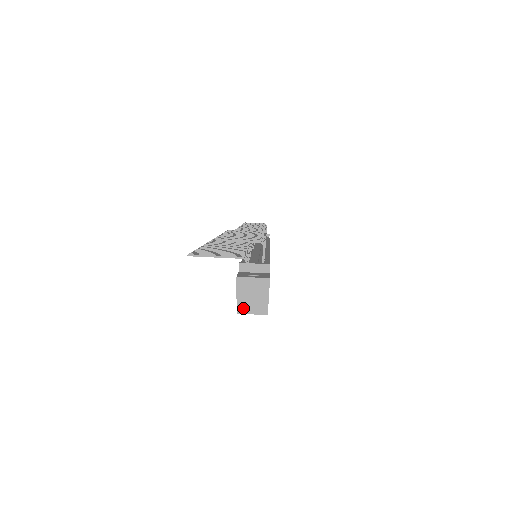
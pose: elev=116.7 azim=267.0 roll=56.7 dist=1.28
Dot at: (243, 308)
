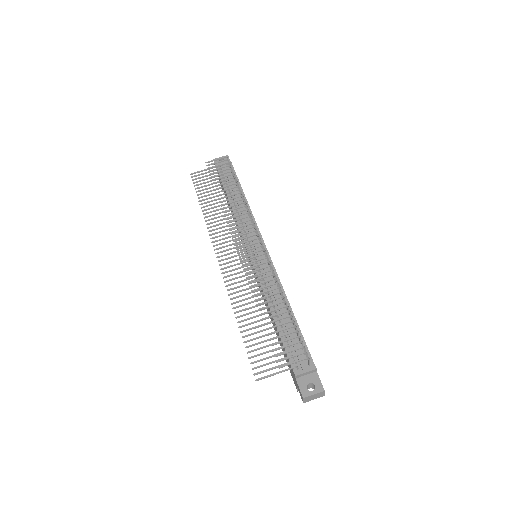
Dot at: occluded
